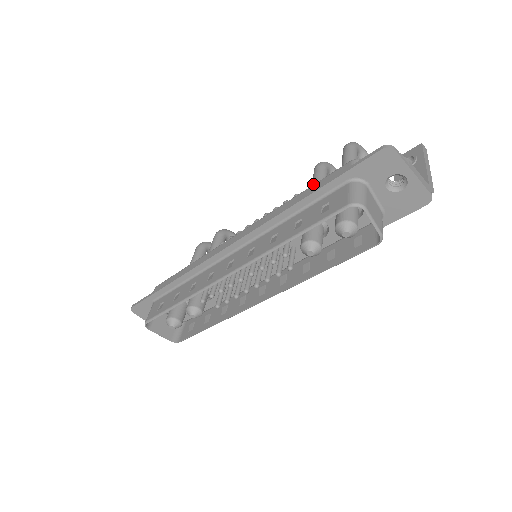
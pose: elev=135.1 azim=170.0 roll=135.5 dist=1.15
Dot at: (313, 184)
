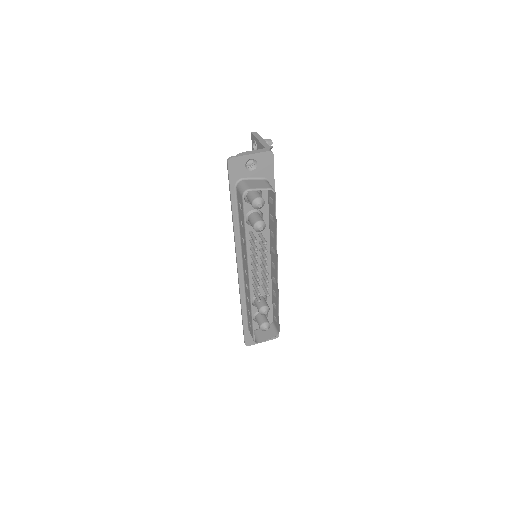
Dot at: occluded
